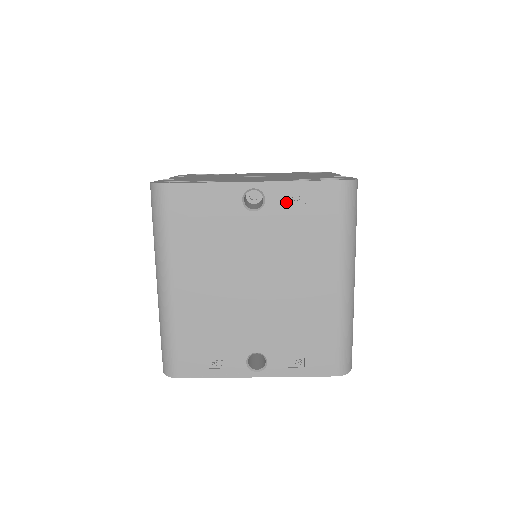
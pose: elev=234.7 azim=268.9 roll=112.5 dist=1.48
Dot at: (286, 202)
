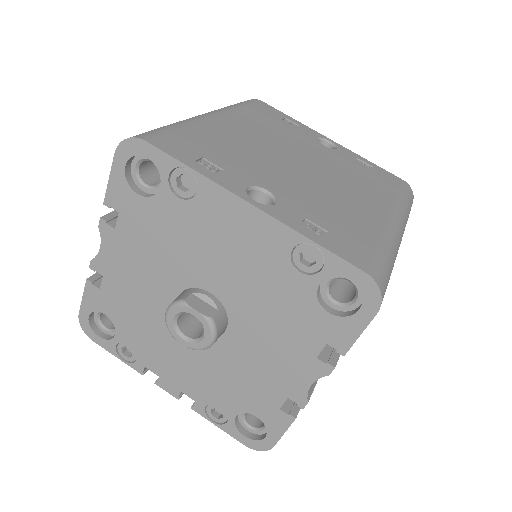
Dot at: (354, 159)
